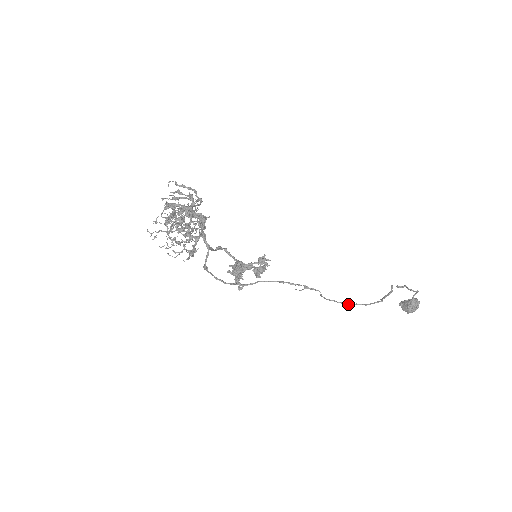
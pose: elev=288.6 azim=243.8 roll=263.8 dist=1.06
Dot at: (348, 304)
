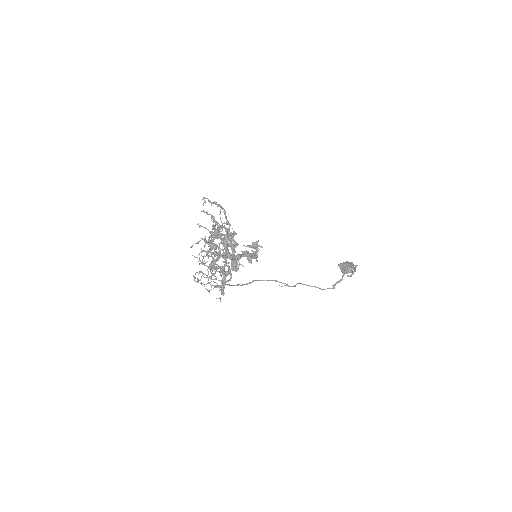
Dot at: occluded
